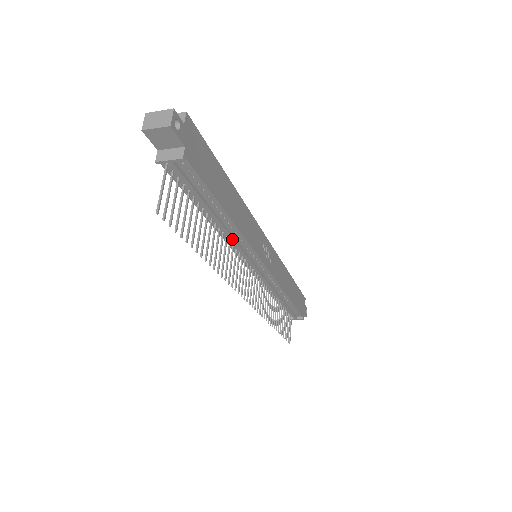
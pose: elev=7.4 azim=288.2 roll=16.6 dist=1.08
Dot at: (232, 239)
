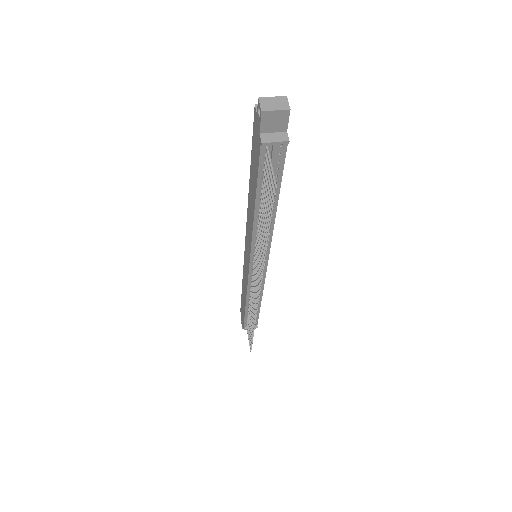
Dot at: occluded
